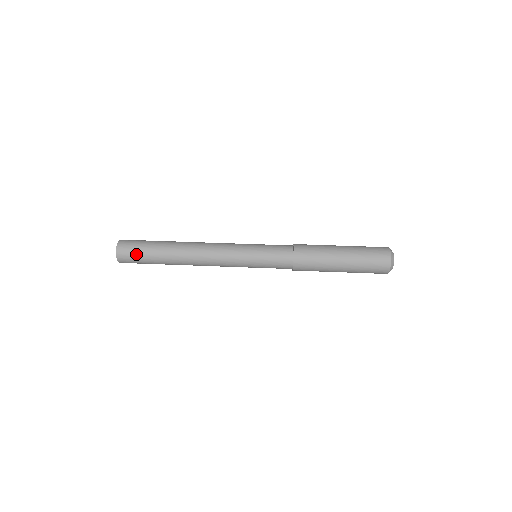
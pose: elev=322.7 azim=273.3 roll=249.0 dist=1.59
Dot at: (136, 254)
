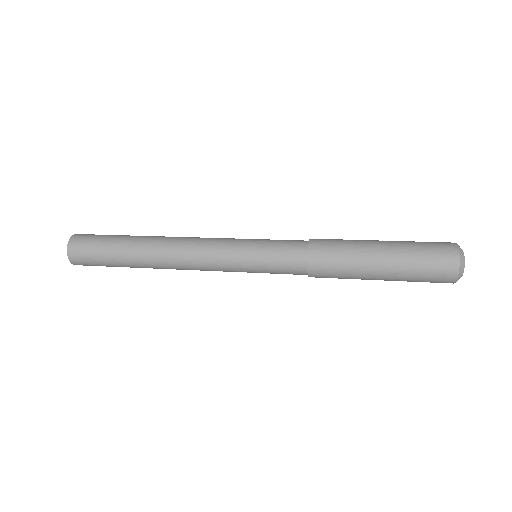
Dot at: (96, 237)
